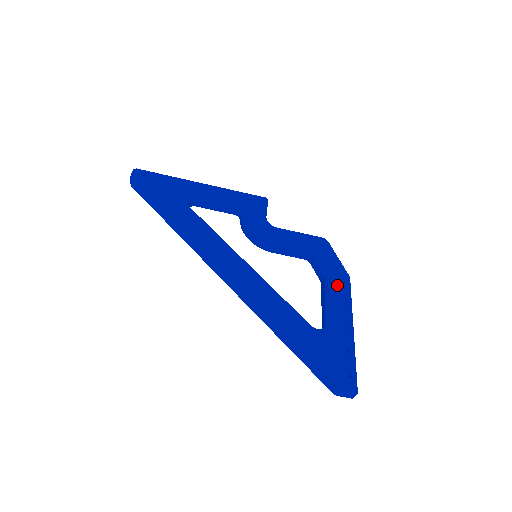
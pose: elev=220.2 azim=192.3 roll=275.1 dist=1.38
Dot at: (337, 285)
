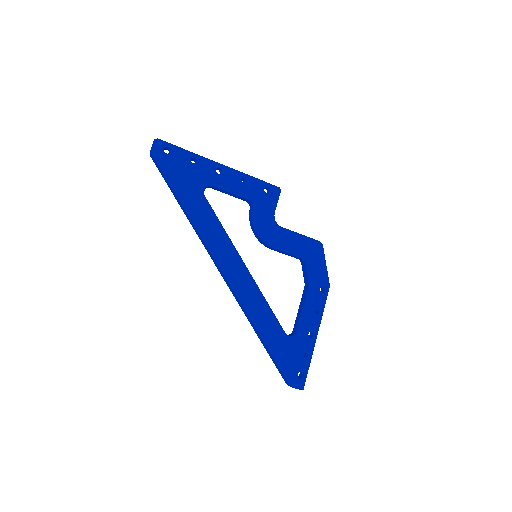
Dot at: (317, 294)
